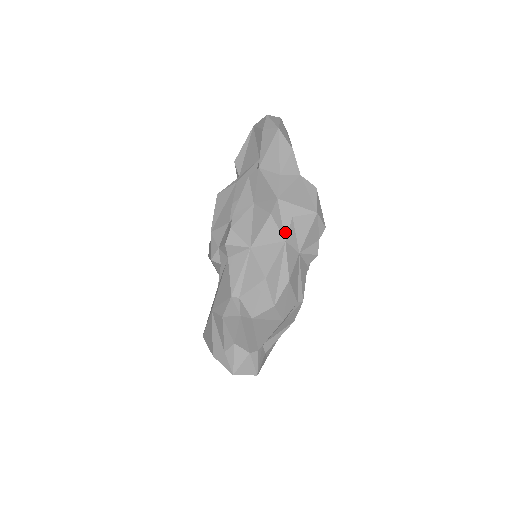
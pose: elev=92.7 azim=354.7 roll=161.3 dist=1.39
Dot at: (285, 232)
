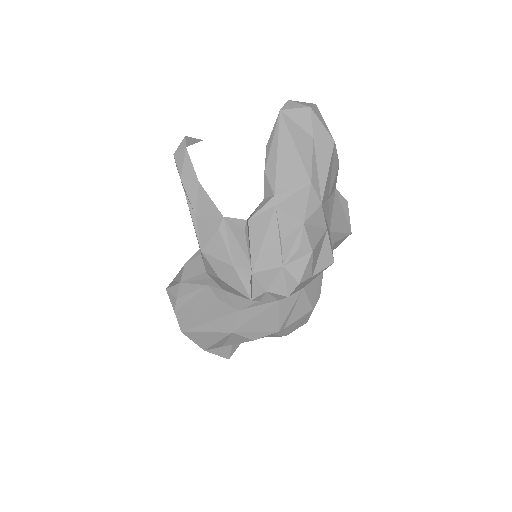
Dot at: occluded
